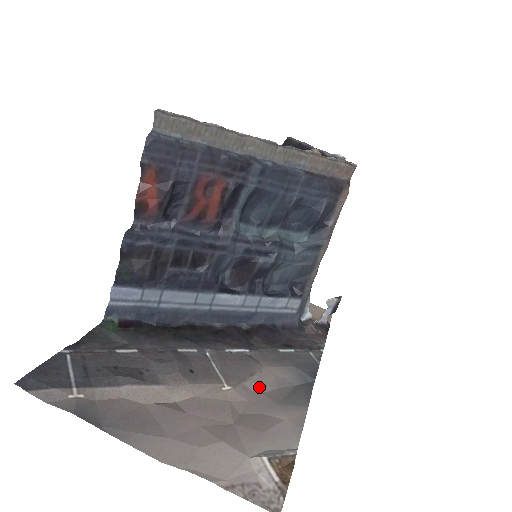
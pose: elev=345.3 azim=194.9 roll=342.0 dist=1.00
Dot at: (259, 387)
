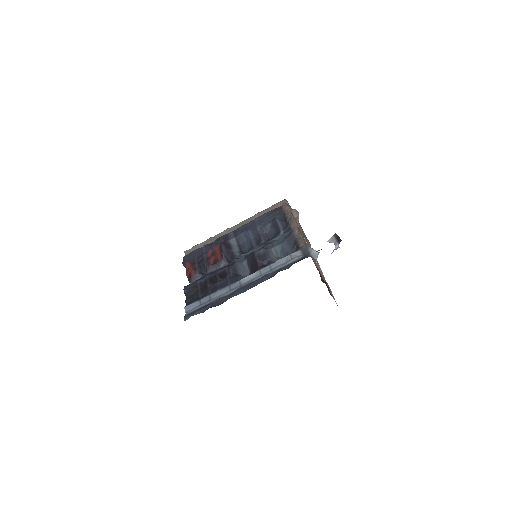
Dot at: occluded
